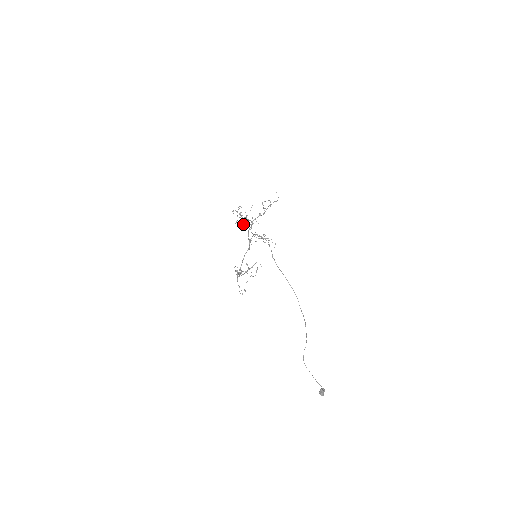
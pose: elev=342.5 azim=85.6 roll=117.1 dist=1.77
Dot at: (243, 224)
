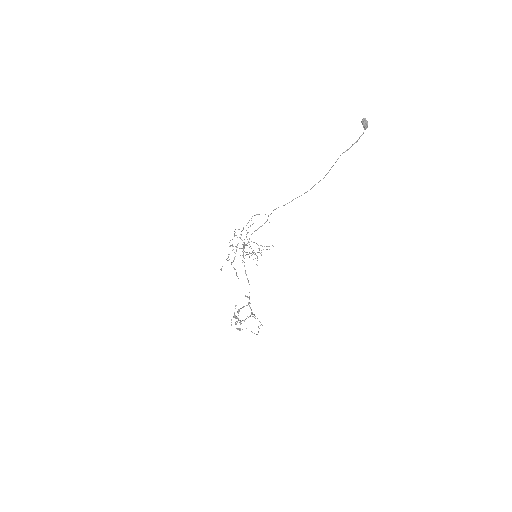
Dot at: occluded
